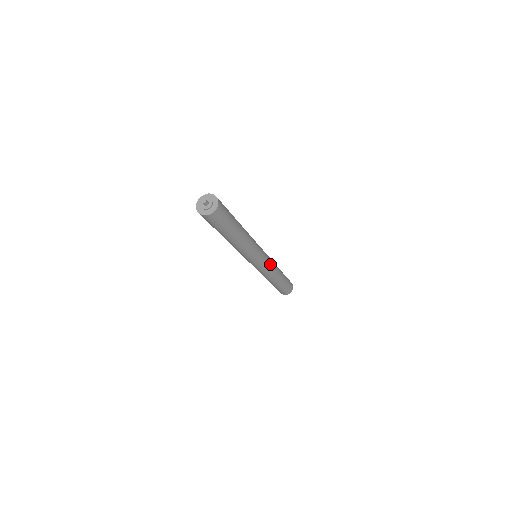
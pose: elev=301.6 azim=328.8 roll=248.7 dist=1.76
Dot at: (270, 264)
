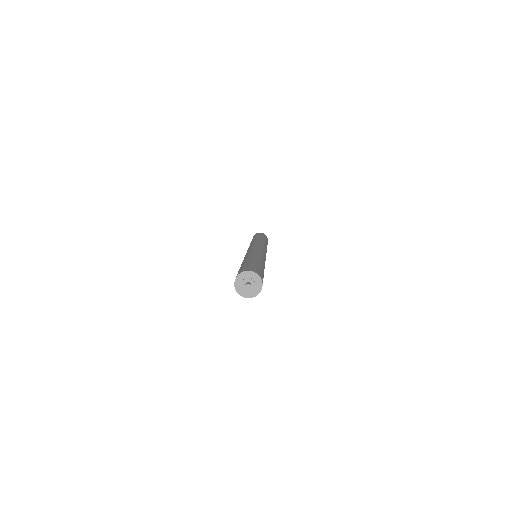
Dot at: occluded
